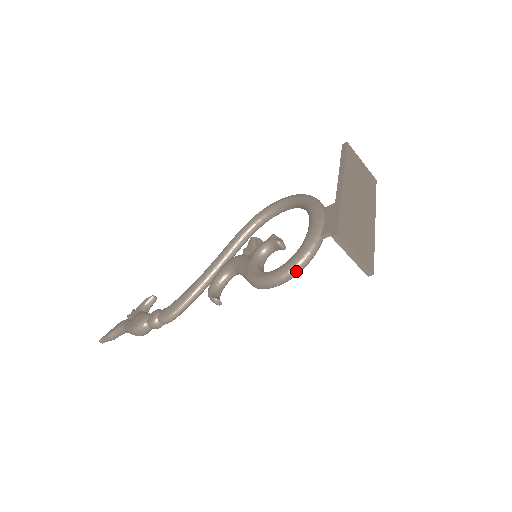
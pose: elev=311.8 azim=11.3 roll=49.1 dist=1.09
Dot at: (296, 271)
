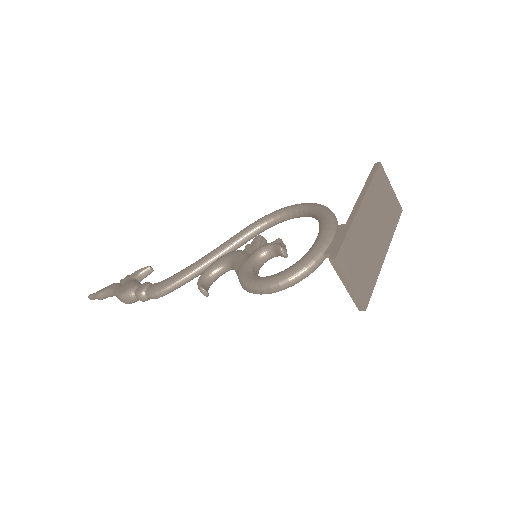
Dot at: (287, 284)
